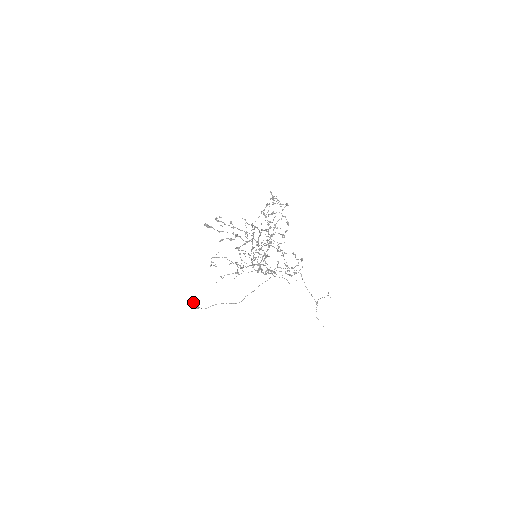
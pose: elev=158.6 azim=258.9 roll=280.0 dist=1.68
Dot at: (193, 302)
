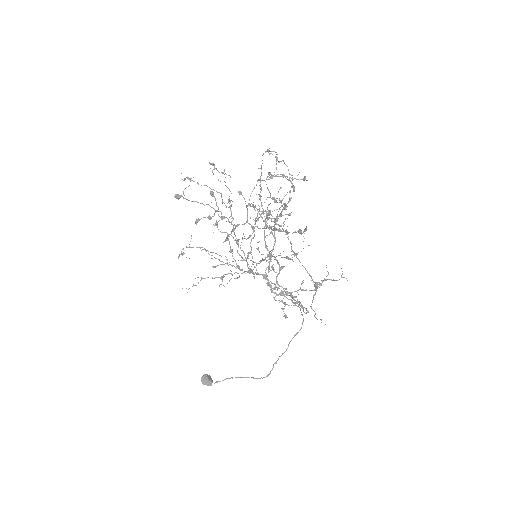
Dot at: (205, 374)
